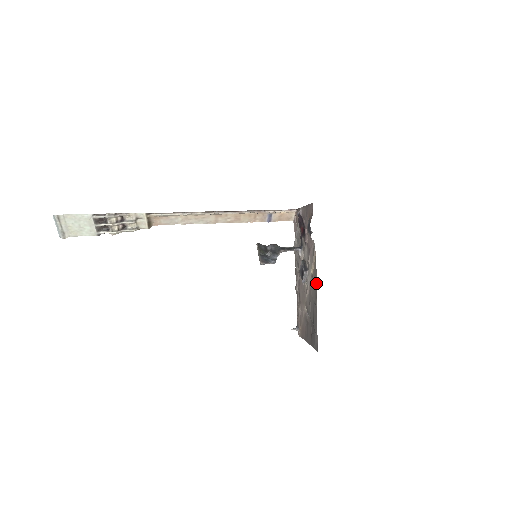
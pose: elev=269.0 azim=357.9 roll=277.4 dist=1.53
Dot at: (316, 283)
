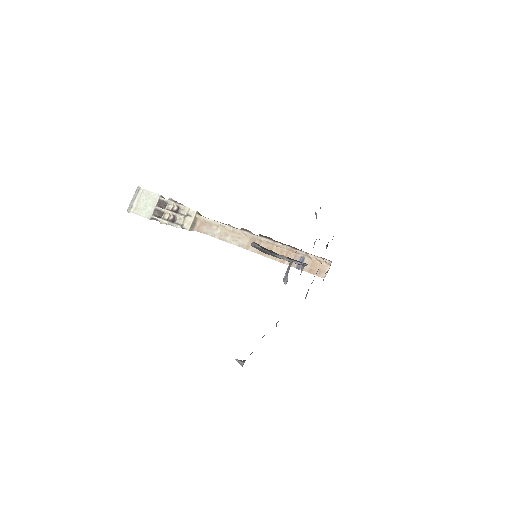
Dot at: occluded
